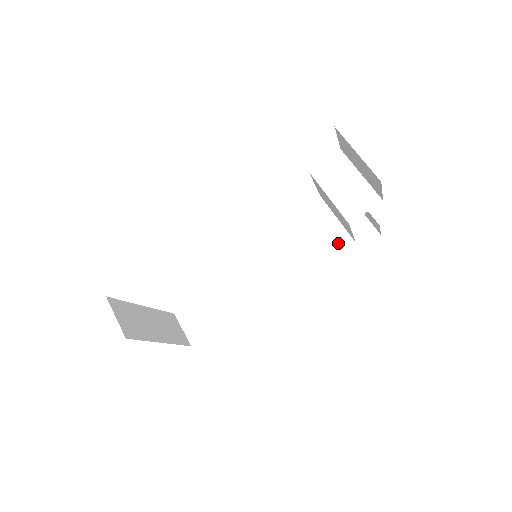
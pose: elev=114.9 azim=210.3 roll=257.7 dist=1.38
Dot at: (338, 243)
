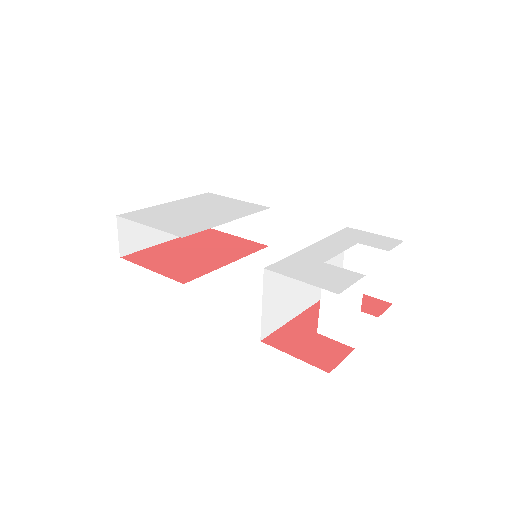
Dot at: occluded
